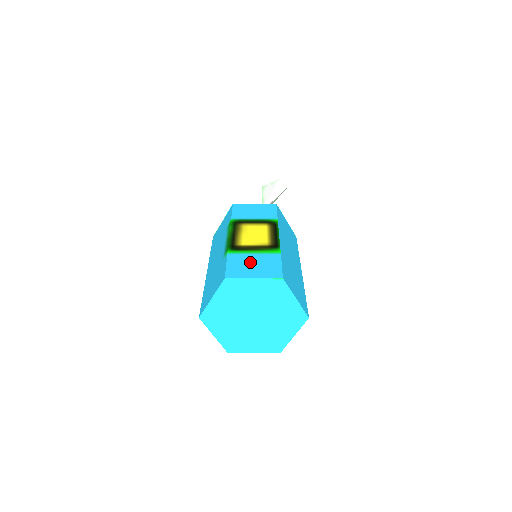
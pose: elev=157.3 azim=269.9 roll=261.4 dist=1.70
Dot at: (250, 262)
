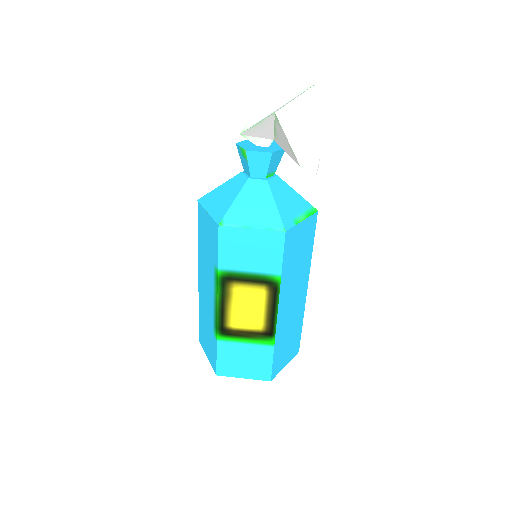
Dot at: (241, 357)
